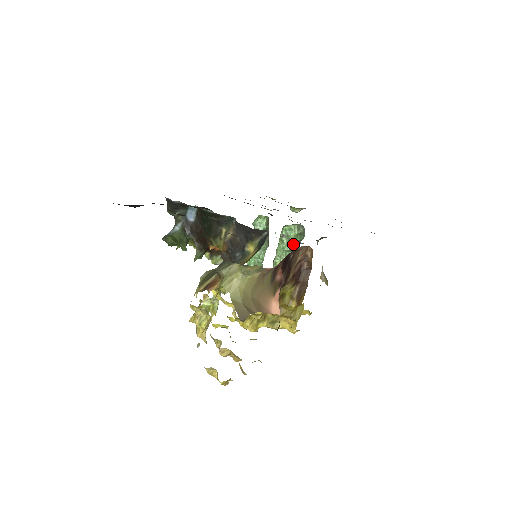
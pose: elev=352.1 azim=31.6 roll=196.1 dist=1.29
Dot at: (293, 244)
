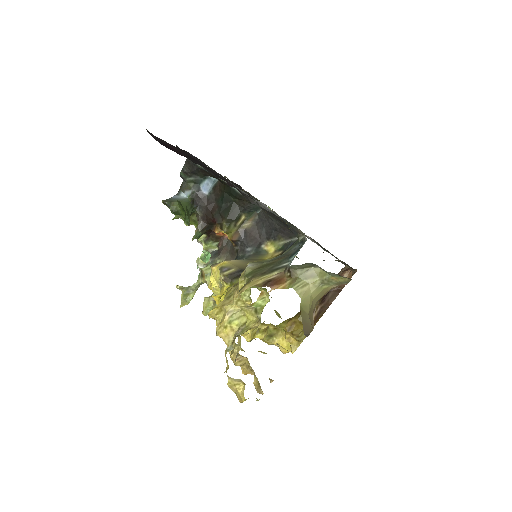
Dot at: occluded
